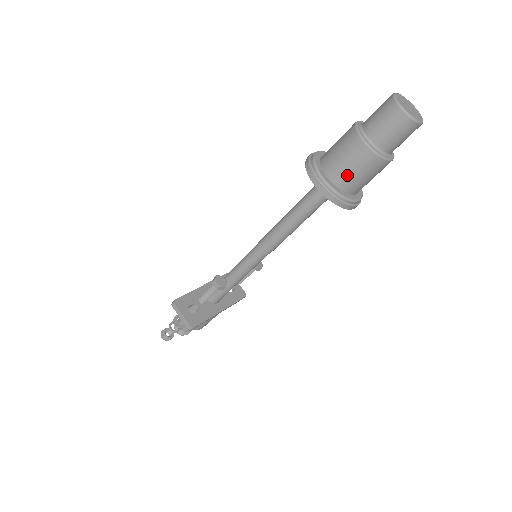
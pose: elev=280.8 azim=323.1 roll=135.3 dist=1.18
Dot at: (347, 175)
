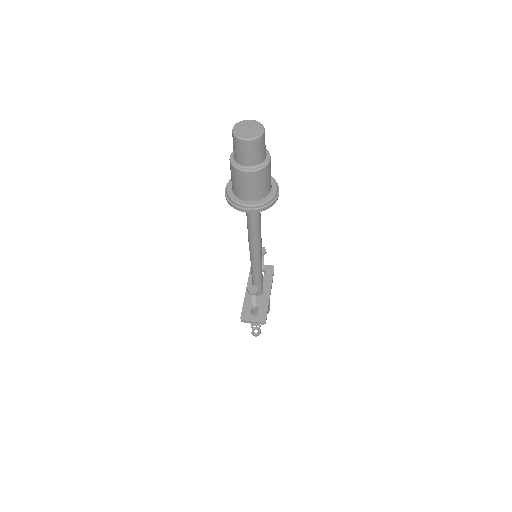
Dot at: (256, 192)
